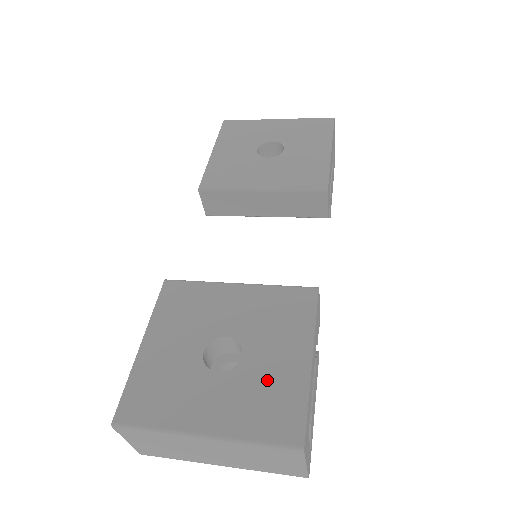
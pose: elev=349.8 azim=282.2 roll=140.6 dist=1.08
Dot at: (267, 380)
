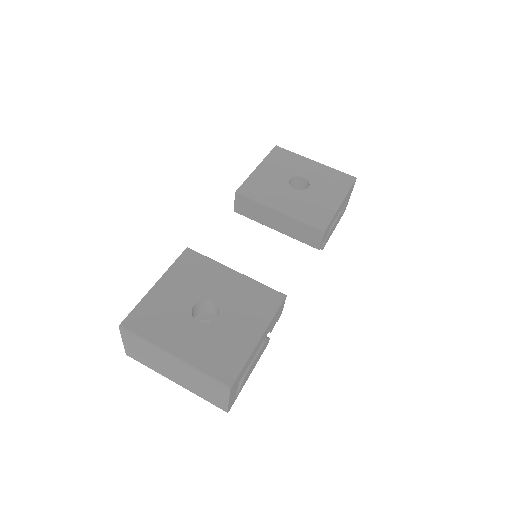
Dot at: (227, 339)
